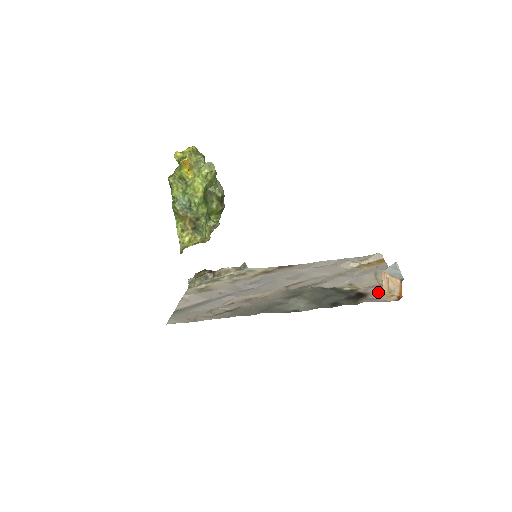
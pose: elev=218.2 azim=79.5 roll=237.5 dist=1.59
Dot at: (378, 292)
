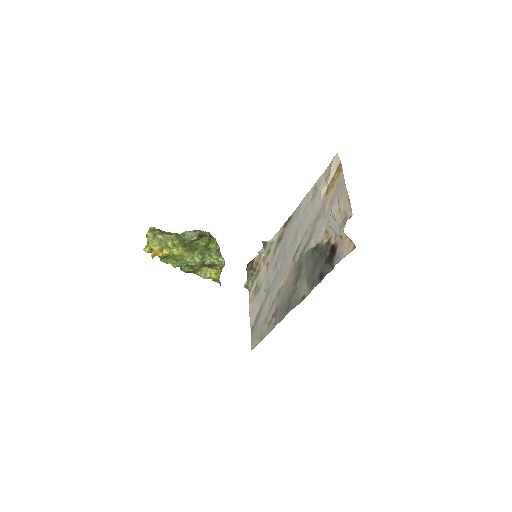
Dot at: (342, 239)
